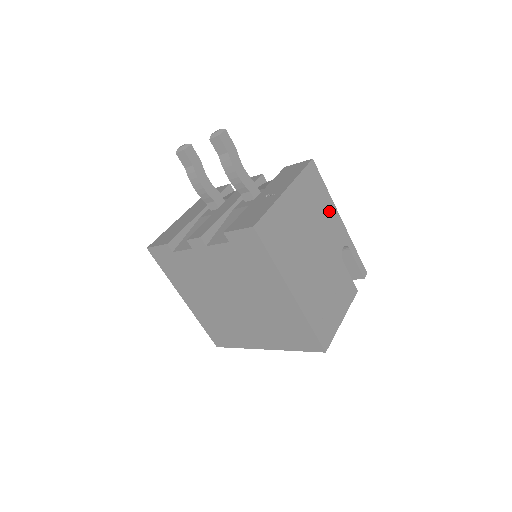
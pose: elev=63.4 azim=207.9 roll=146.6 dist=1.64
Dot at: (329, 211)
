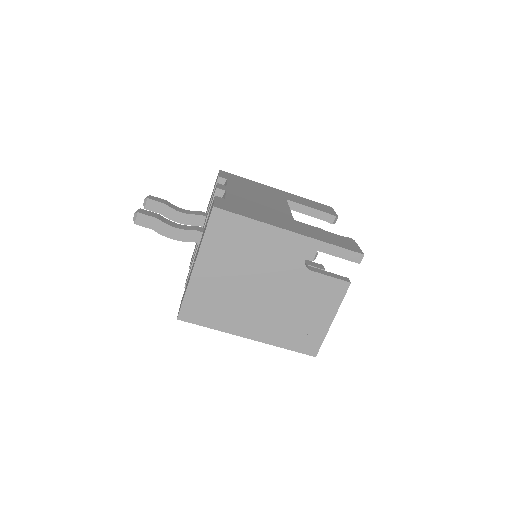
Dot at: (265, 238)
